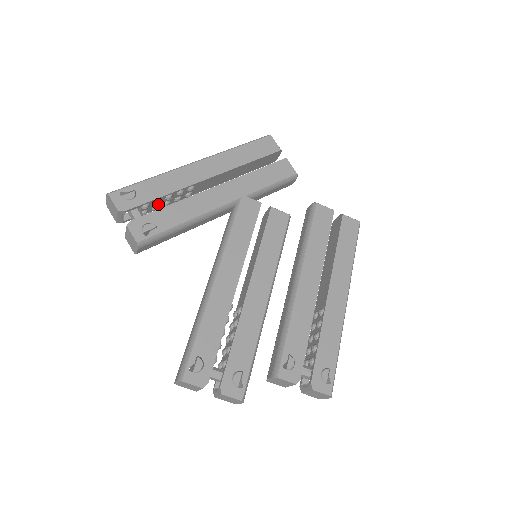
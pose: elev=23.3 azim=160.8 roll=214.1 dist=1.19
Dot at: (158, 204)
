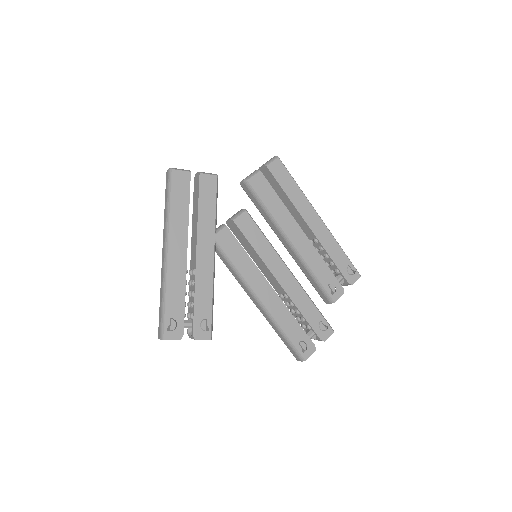
Dot at: occluded
